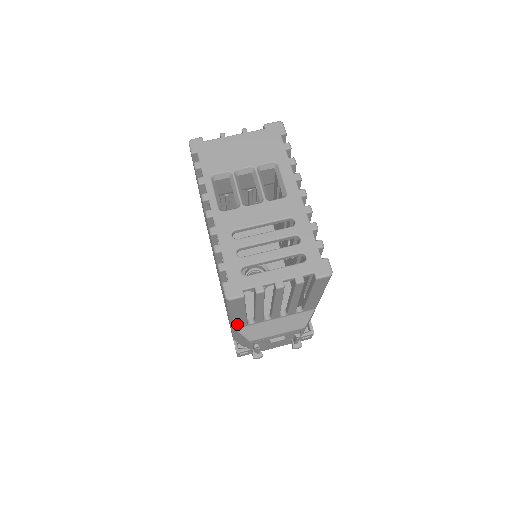
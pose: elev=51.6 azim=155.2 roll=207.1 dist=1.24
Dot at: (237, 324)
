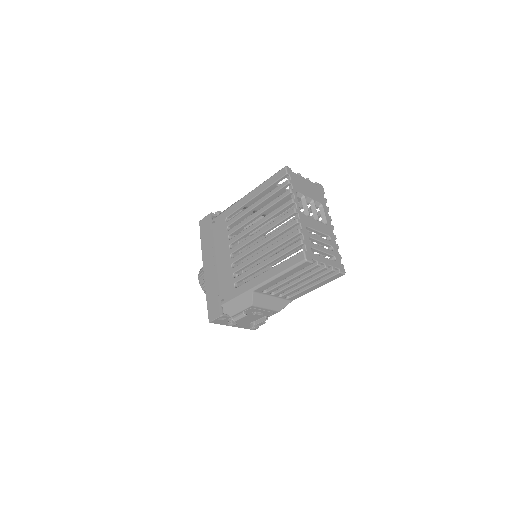
Dot at: (262, 287)
